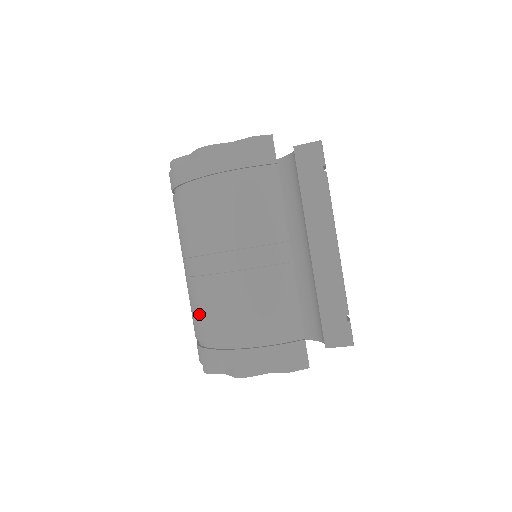
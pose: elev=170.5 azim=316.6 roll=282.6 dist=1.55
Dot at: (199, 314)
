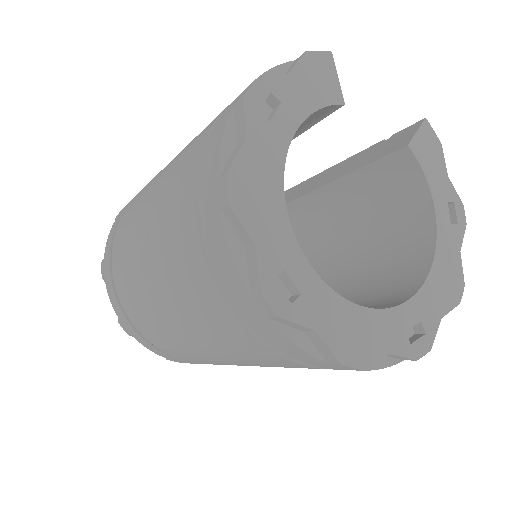
Dot at: (171, 209)
